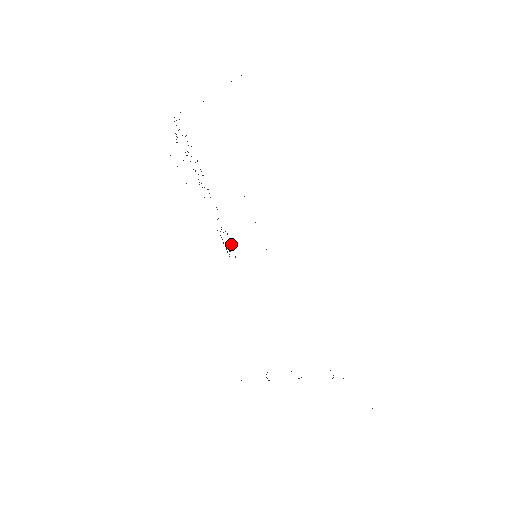
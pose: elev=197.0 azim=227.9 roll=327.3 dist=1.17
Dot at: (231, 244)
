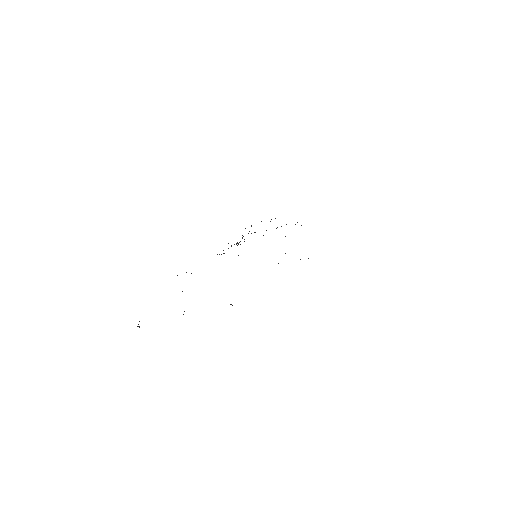
Dot at: occluded
